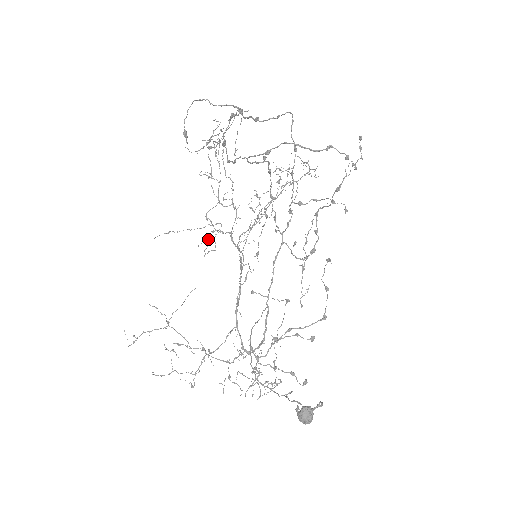
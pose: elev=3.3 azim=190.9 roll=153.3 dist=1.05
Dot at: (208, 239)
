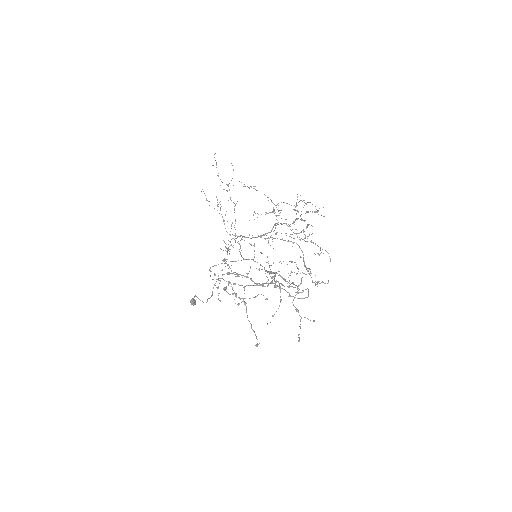
Dot at: occluded
